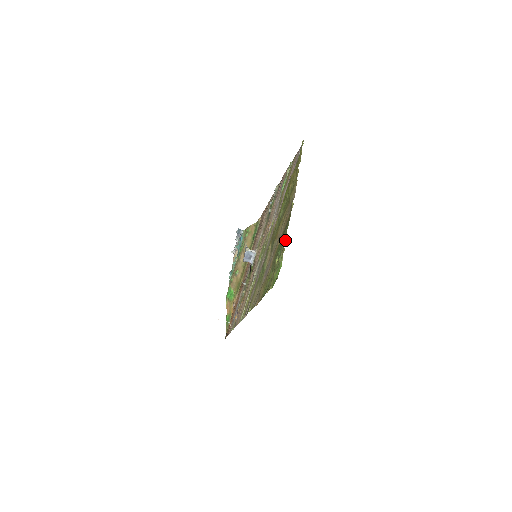
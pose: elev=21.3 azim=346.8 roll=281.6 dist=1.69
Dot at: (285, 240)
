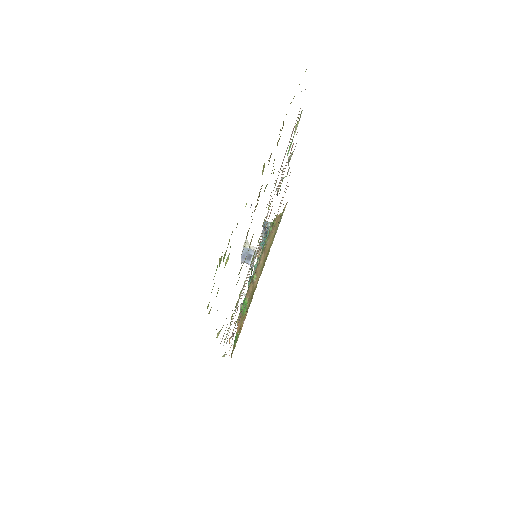
Dot at: occluded
